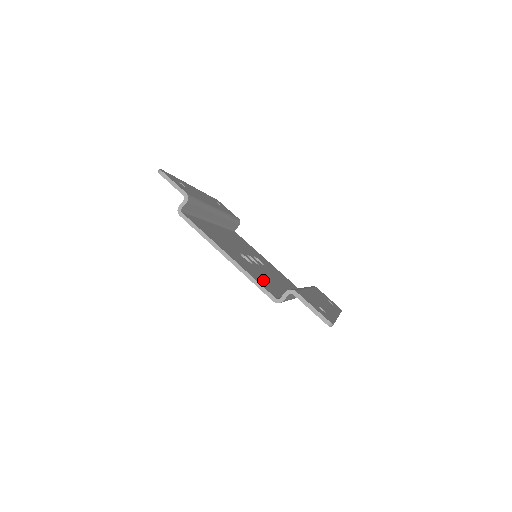
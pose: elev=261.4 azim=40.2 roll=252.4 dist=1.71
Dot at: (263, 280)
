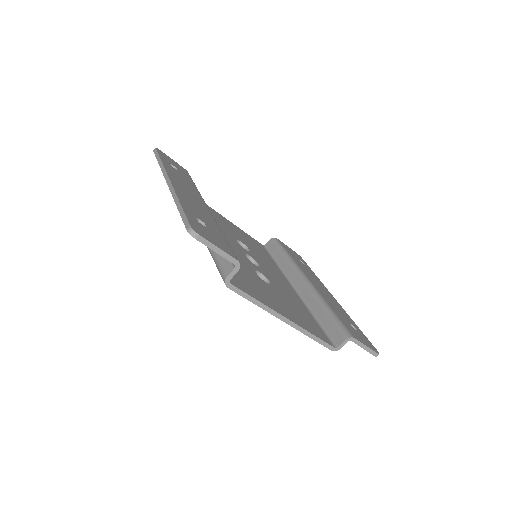
Dot at: (302, 315)
